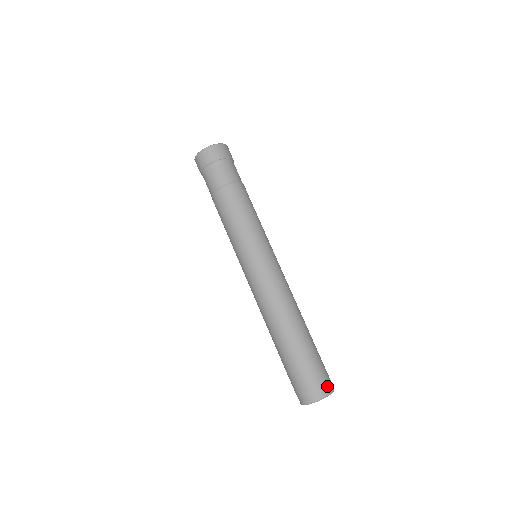
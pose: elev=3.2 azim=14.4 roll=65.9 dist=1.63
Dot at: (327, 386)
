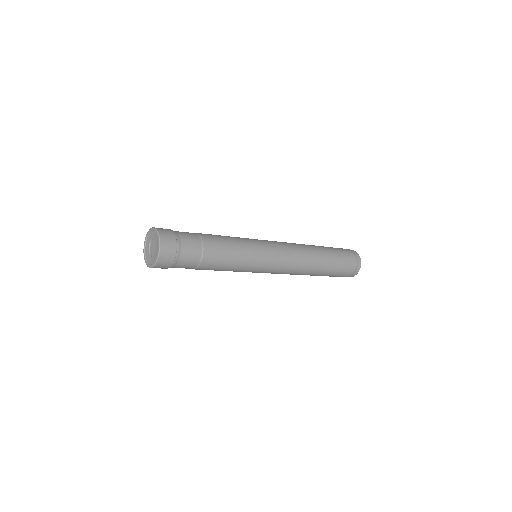
Dot at: (356, 257)
